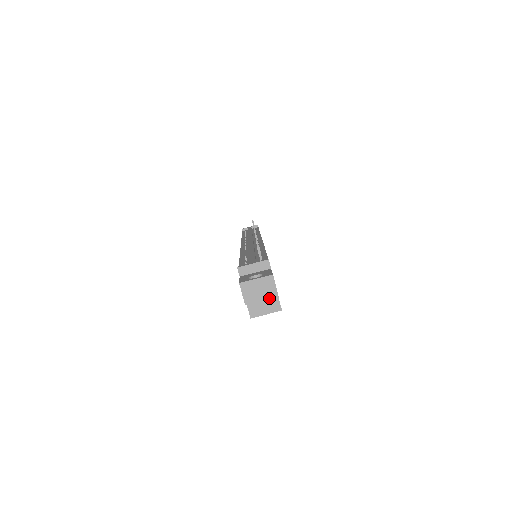
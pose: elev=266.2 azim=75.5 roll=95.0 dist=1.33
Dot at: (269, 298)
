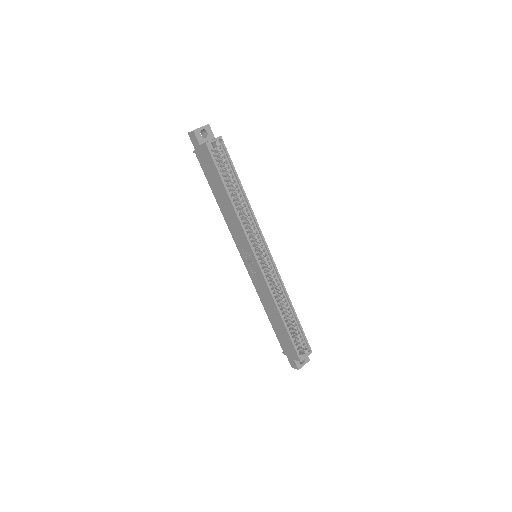
Dot at: (204, 126)
